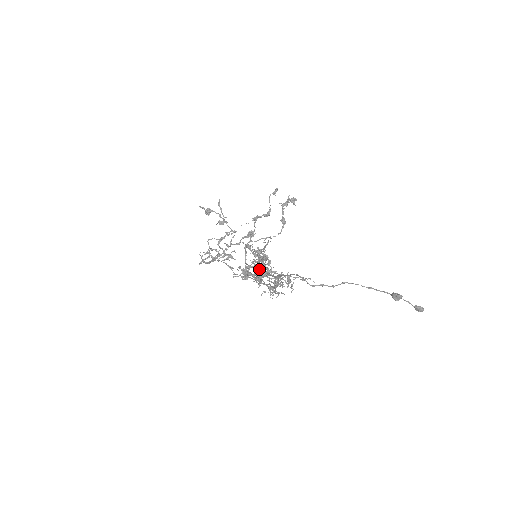
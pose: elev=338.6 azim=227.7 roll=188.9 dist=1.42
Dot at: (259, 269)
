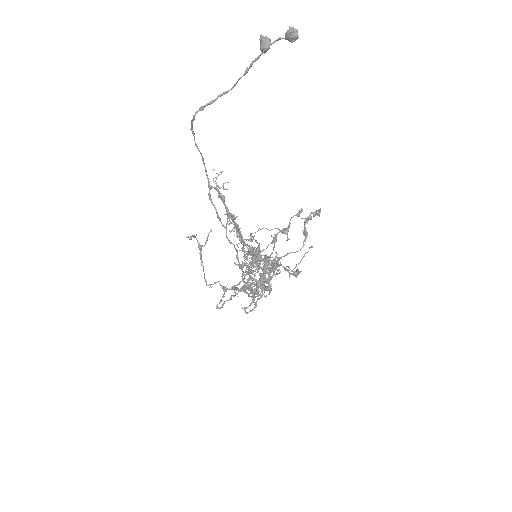
Dot at: occluded
